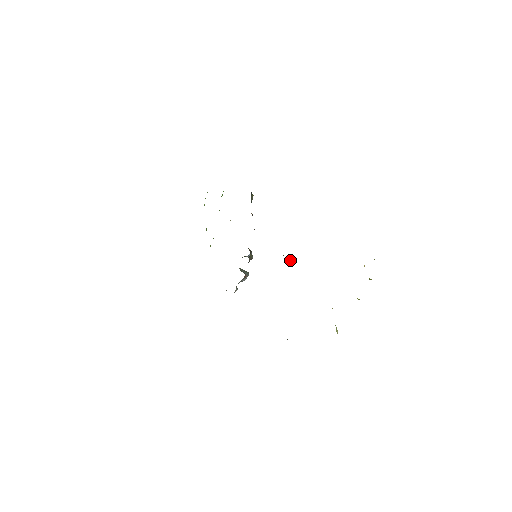
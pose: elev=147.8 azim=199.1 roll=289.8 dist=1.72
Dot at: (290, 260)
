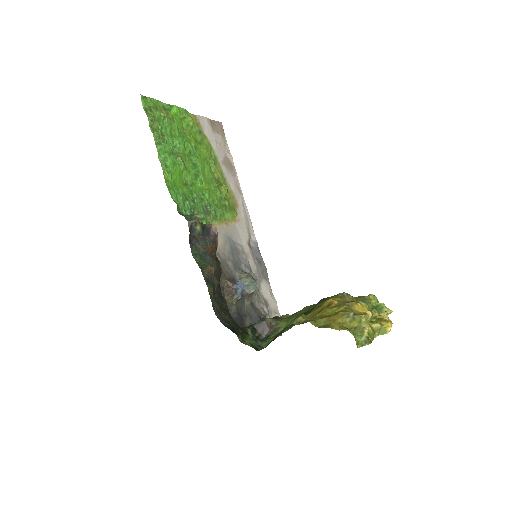
Dot at: (263, 333)
